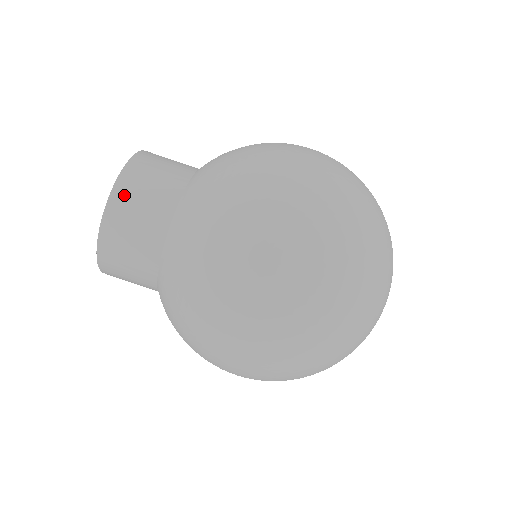
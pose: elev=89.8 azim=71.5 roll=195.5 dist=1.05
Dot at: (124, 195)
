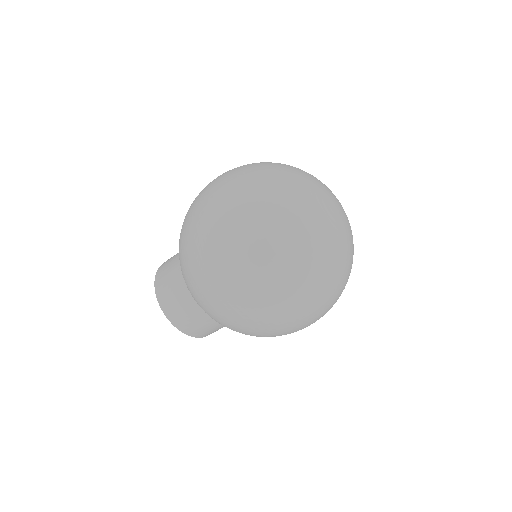
Dot at: occluded
